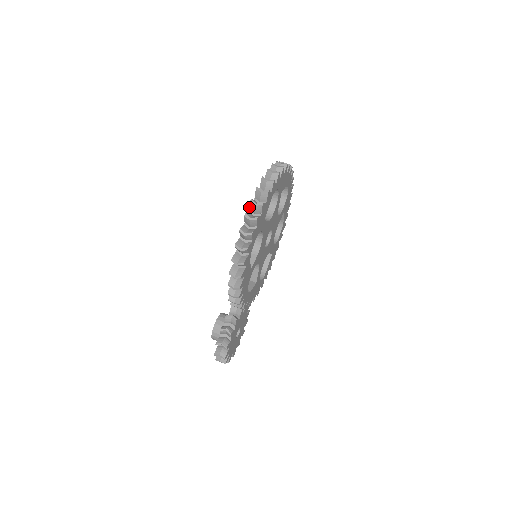
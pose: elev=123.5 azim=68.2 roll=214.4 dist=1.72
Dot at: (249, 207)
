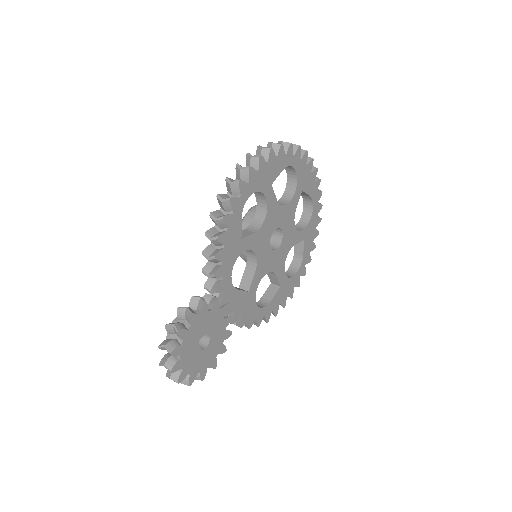
Dot at: occluded
